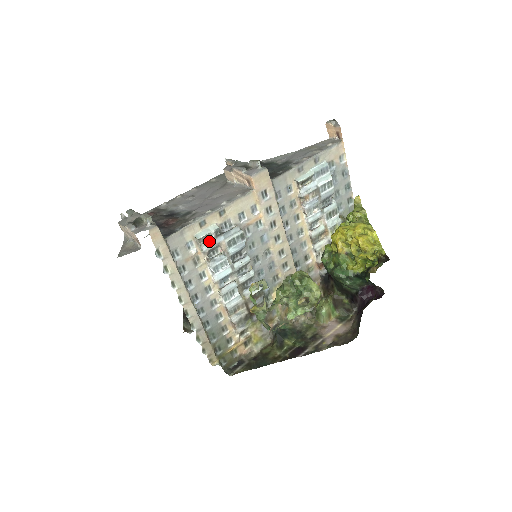
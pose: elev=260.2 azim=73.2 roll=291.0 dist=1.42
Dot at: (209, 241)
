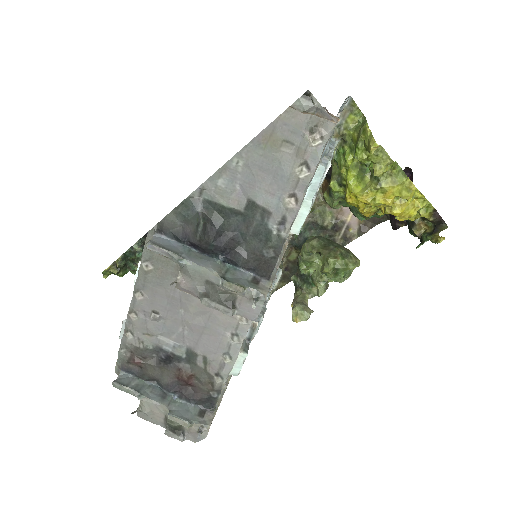
Dot at: occluded
